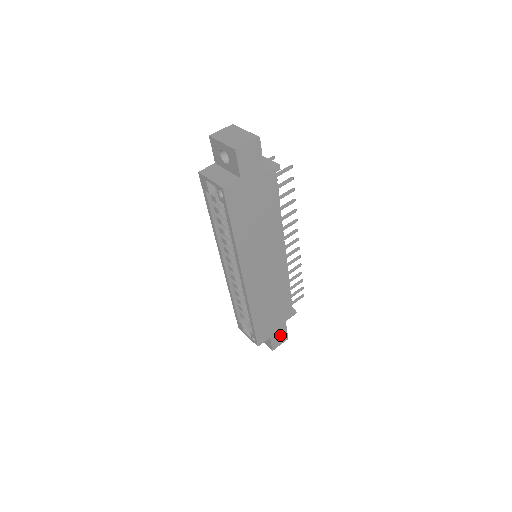
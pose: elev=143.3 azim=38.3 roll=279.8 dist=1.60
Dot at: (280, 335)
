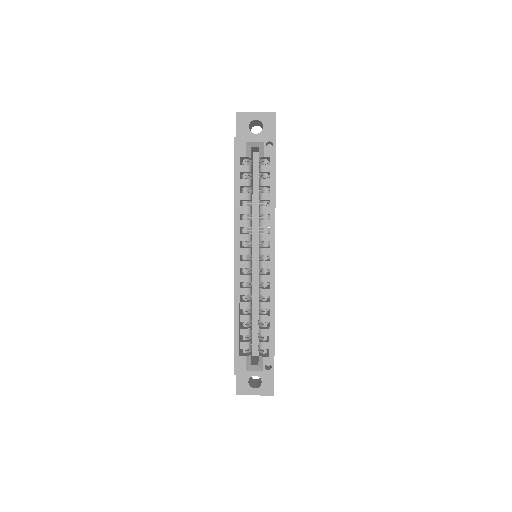
Dot at: occluded
